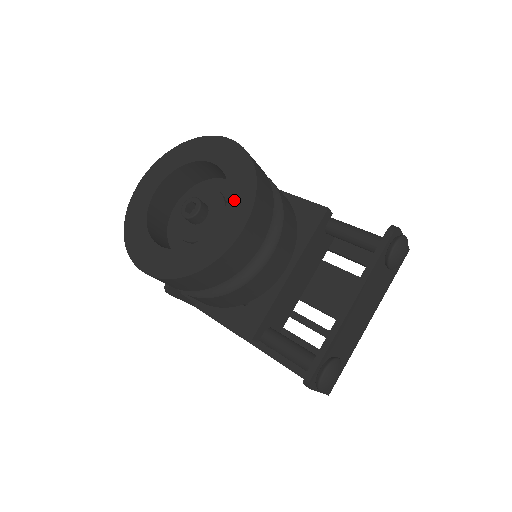
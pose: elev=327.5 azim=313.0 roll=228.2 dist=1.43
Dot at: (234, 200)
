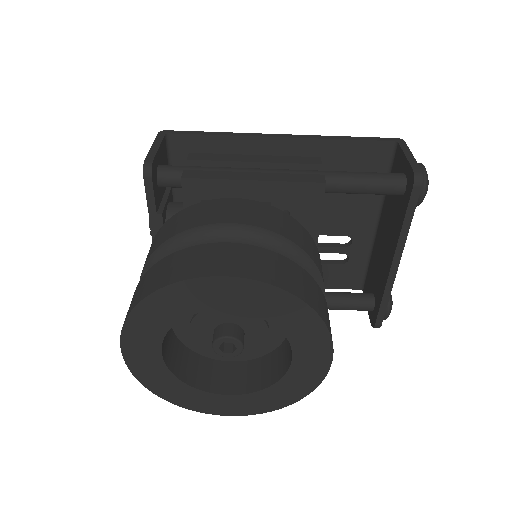
Dot at: (299, 339)
